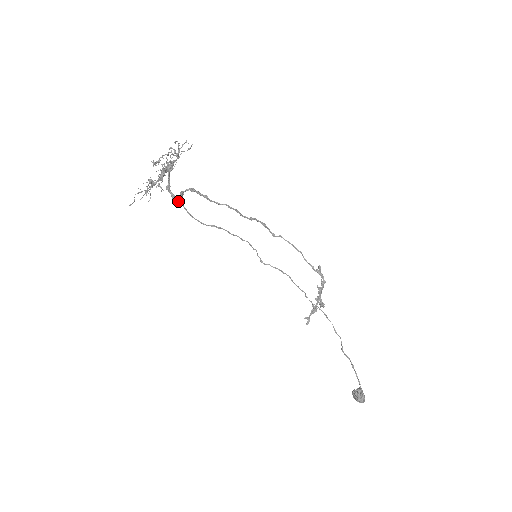
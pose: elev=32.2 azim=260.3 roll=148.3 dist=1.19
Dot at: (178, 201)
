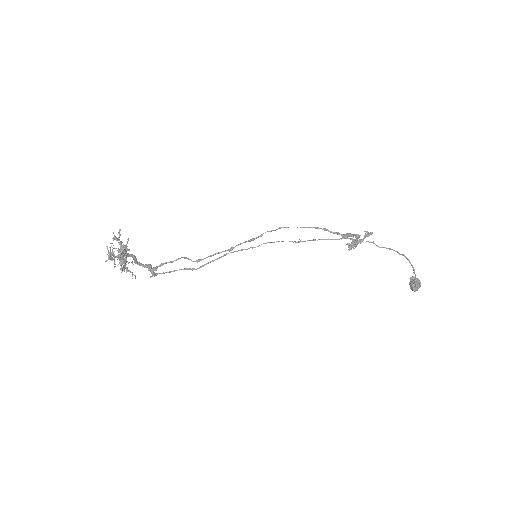
Dot at: (150, 277)
